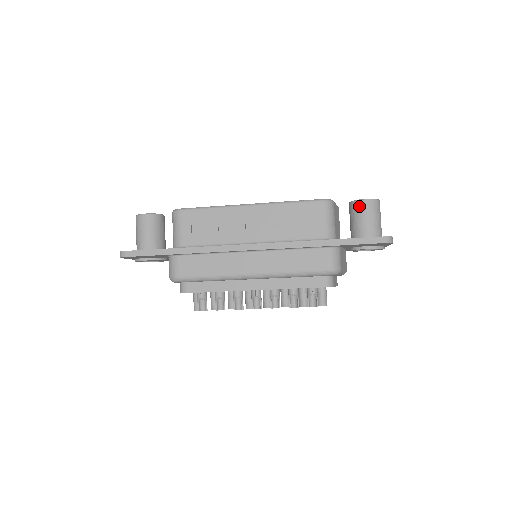
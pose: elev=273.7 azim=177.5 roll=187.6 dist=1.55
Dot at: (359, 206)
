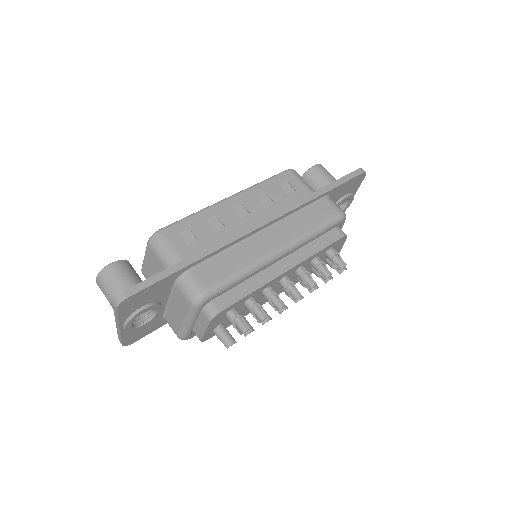
Dot at: (314, 172)
